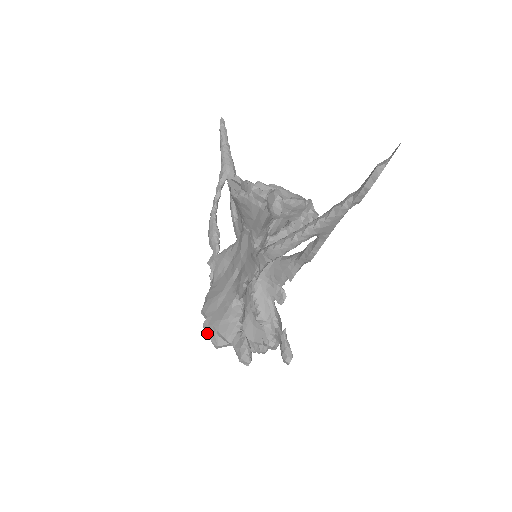
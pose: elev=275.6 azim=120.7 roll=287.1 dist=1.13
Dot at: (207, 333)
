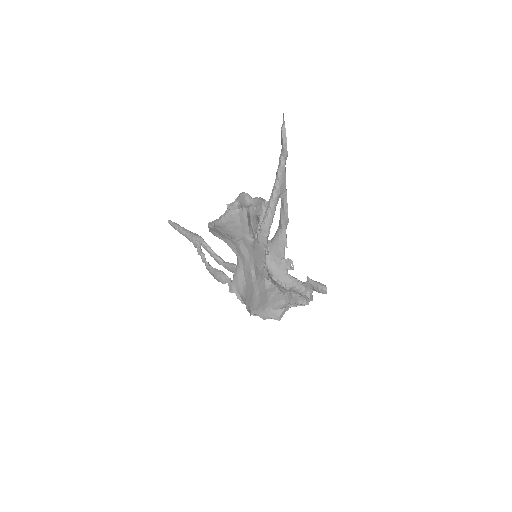
Dot at: (266, 317)
